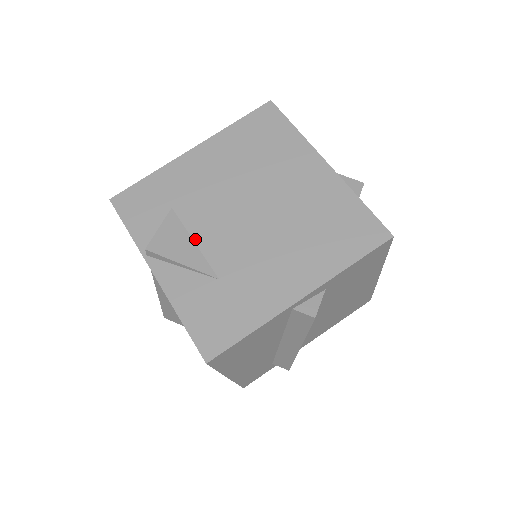
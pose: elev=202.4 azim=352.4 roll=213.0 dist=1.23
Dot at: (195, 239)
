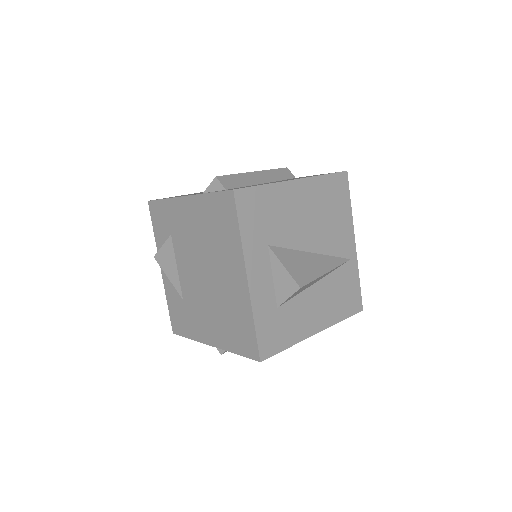
Dot at: (177, 266)
